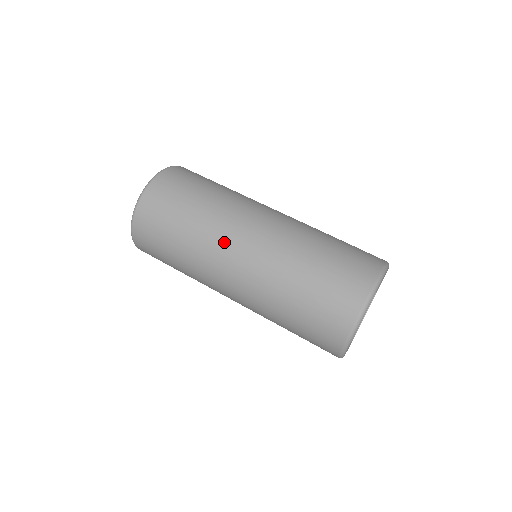
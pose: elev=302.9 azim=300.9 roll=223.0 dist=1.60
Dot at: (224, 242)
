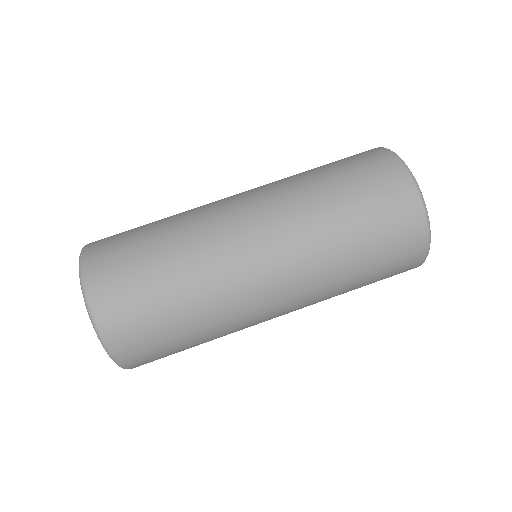
Dot at: (237, 271)
